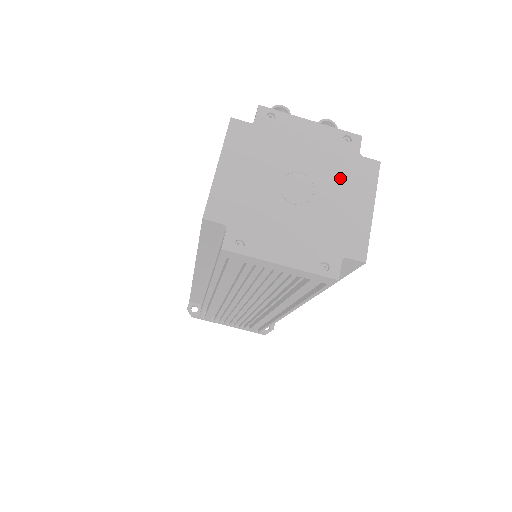
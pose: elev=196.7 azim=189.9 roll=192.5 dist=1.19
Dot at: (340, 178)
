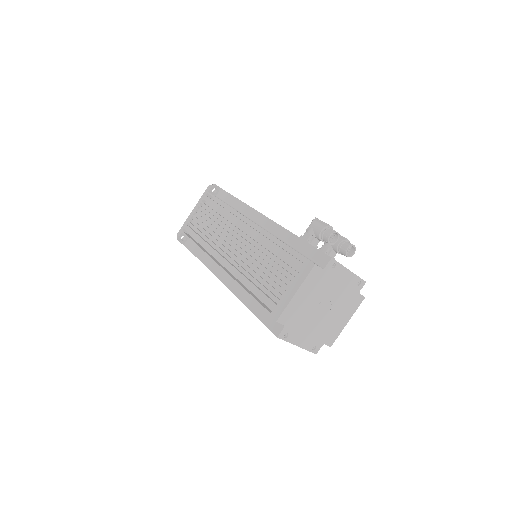
Dot at: (344, 305)
